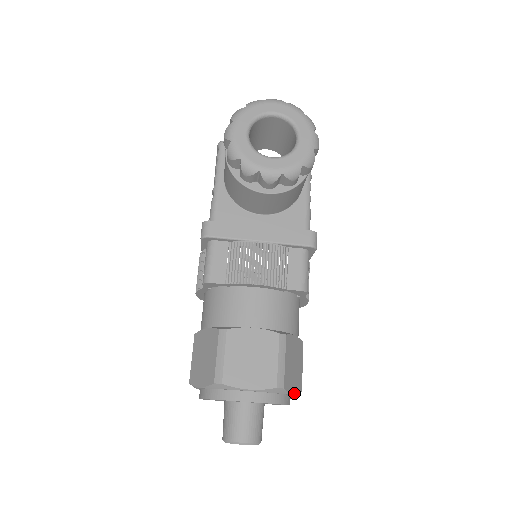
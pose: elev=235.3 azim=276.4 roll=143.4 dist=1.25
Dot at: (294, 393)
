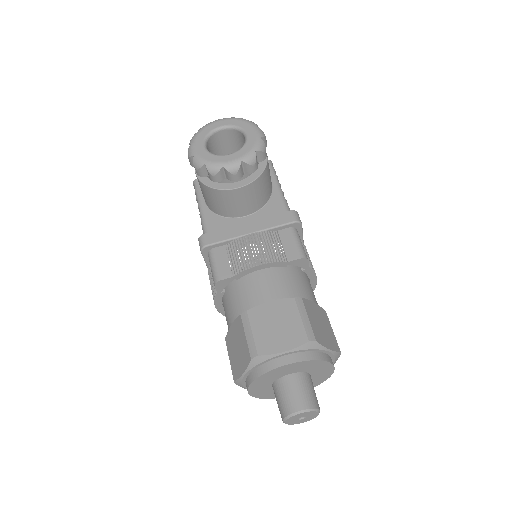
Dot at: (331, 350)
